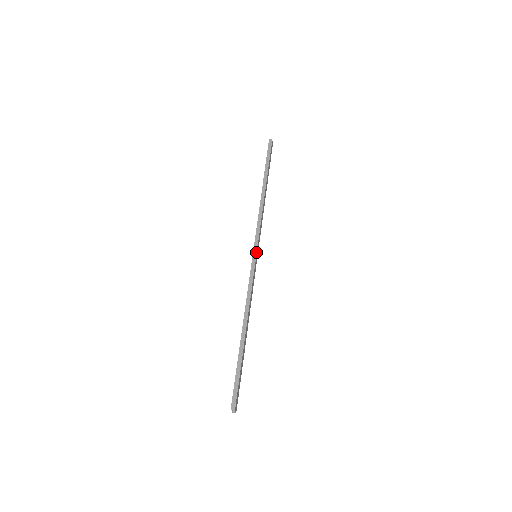
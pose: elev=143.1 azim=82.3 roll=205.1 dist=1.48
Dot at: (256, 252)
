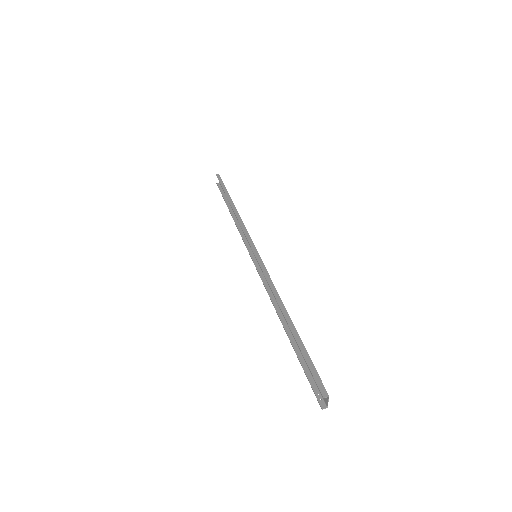
Dot at: (256, 249)
